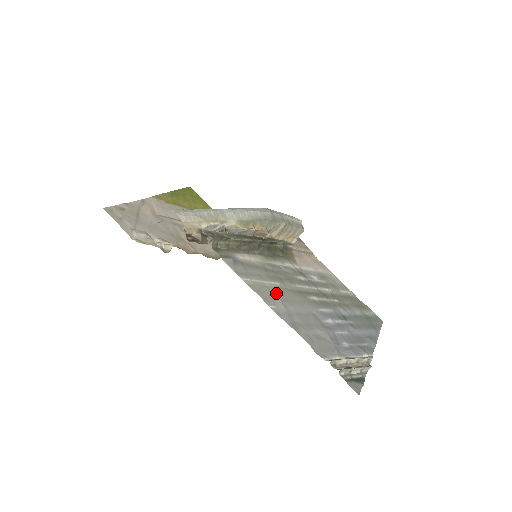
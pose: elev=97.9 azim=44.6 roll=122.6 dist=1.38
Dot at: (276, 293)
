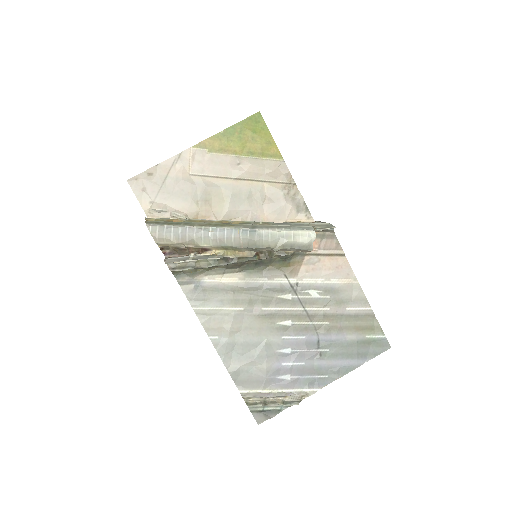
Dot at: (229, 321)
